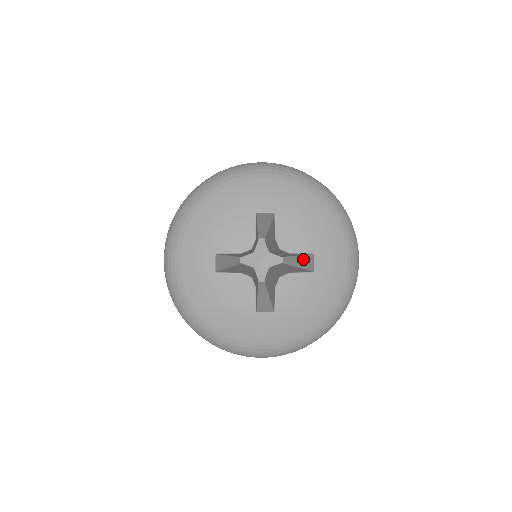
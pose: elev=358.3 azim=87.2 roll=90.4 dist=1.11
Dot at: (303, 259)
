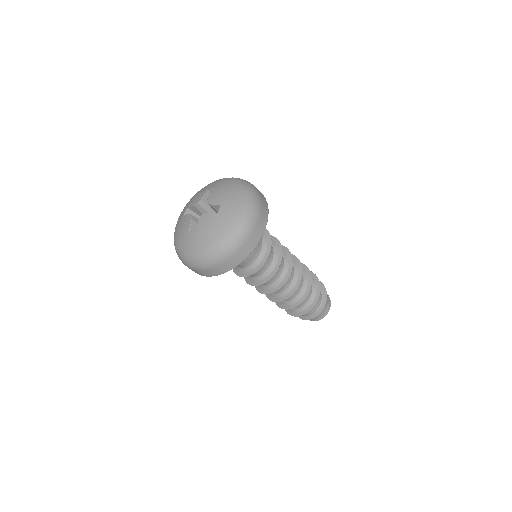
Dot at: occluded
